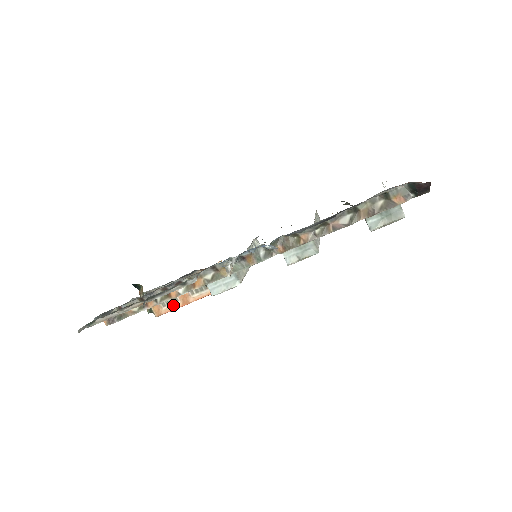
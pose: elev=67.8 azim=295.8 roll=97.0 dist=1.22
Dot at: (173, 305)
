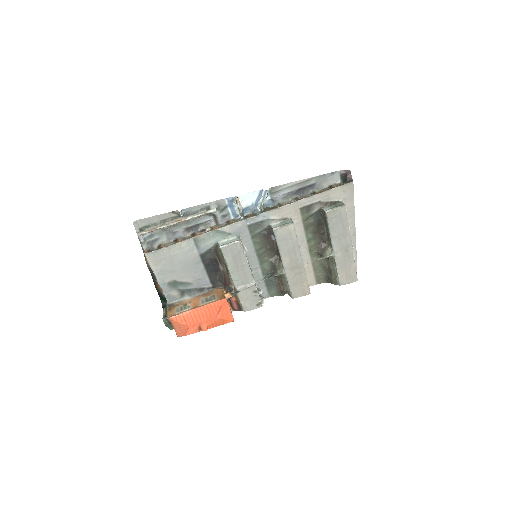
Dot at: (185, 311)
